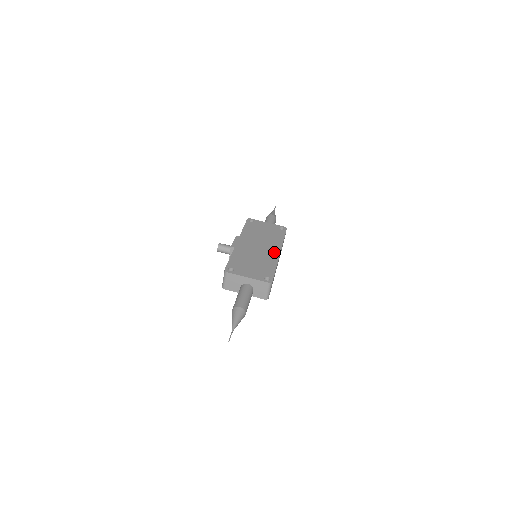
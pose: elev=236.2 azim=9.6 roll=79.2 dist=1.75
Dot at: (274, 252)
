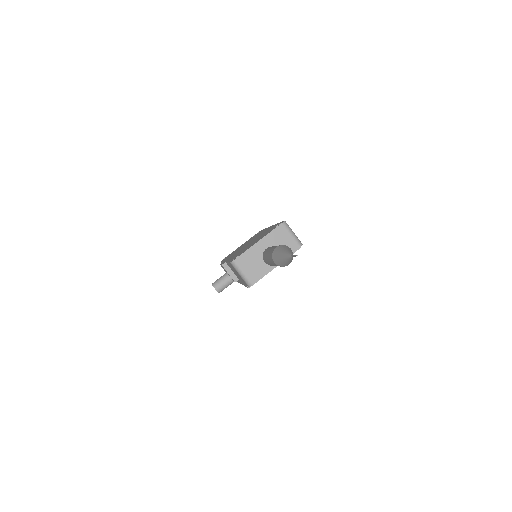
Dot at: (265, 230)
